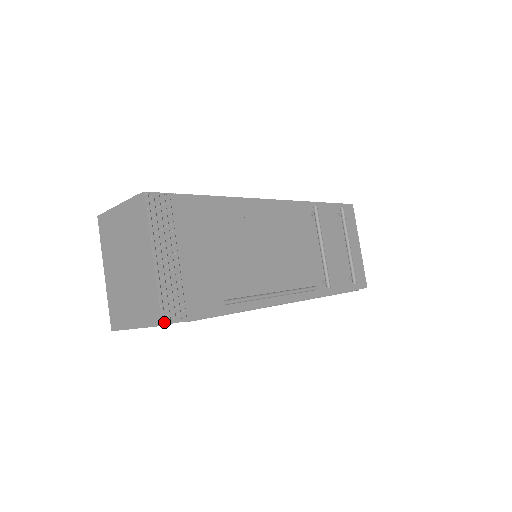
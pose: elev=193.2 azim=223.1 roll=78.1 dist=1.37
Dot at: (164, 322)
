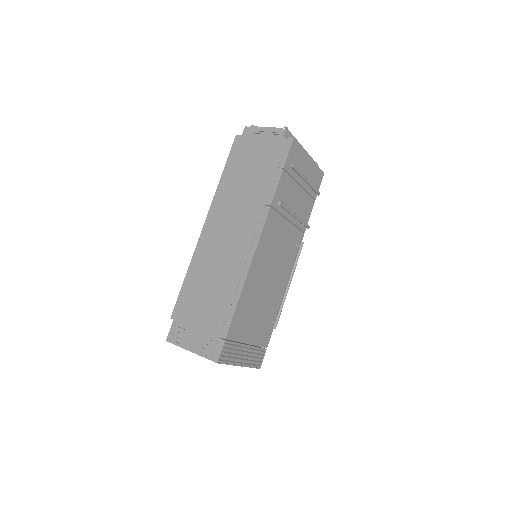
Dot at: (260, 367)
